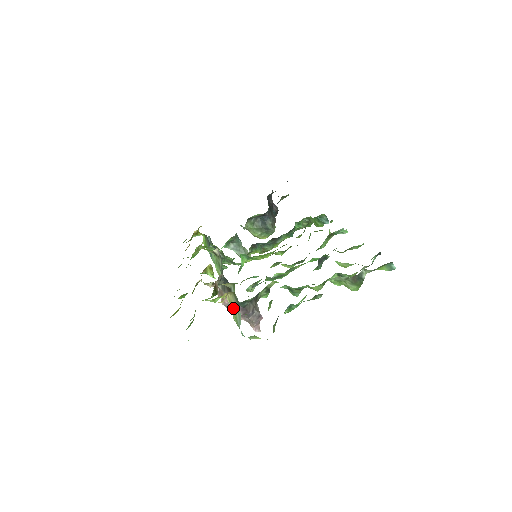
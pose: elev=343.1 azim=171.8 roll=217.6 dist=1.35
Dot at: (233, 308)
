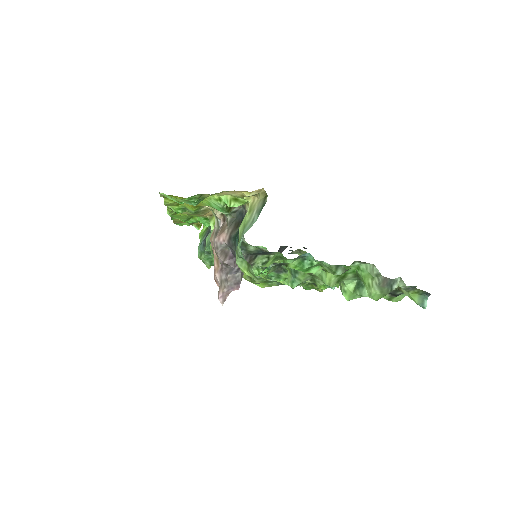
Dot at: (250, 214)
